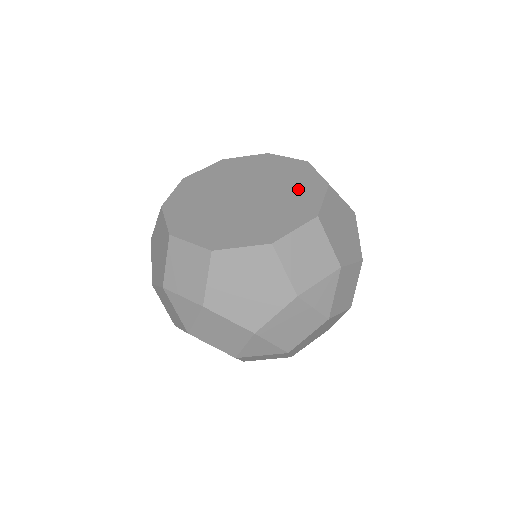
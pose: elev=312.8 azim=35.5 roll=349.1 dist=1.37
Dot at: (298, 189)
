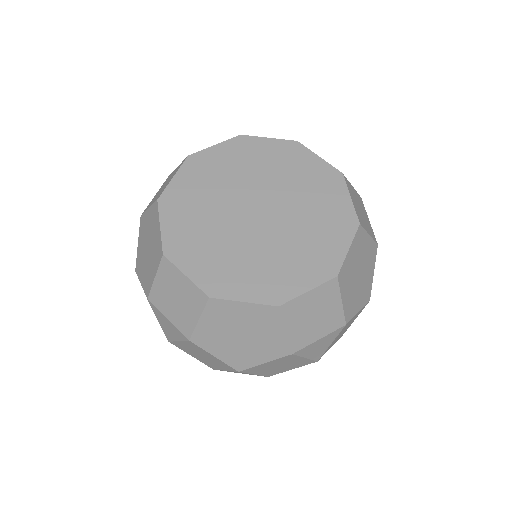
Dot at: (323, 221)
